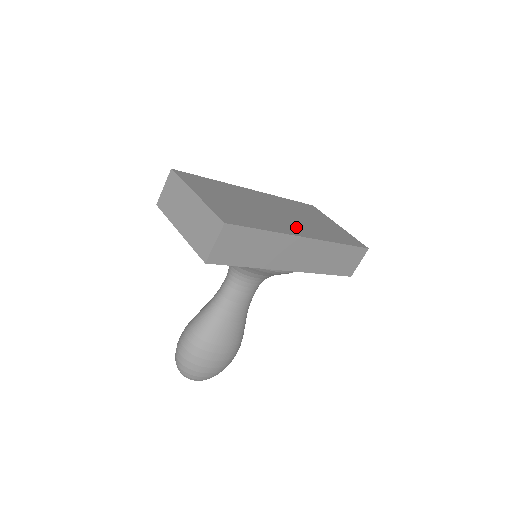
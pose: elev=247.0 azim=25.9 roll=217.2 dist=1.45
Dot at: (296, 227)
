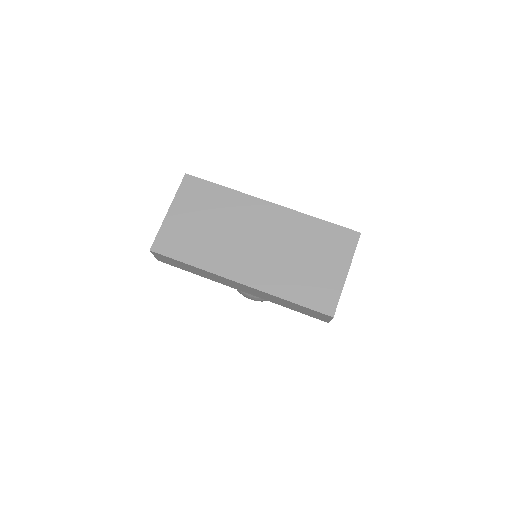
Dot at: (245, 266)
